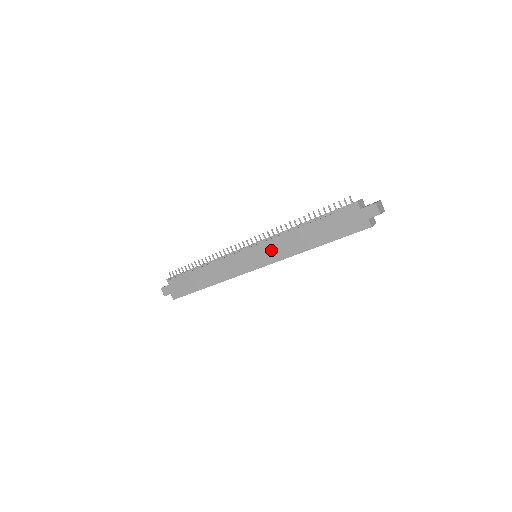
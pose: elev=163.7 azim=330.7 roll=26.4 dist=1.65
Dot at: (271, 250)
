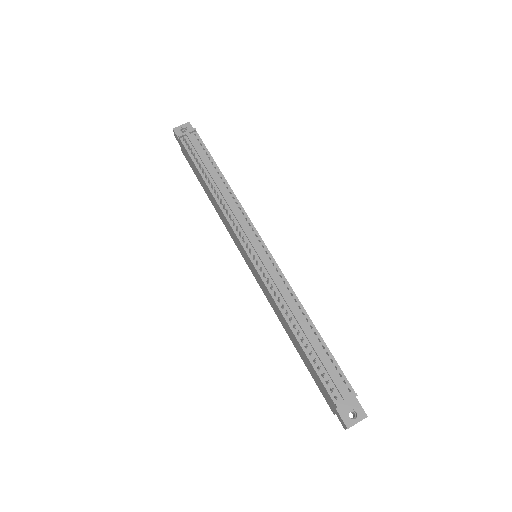
Dot at: (263, 286)
